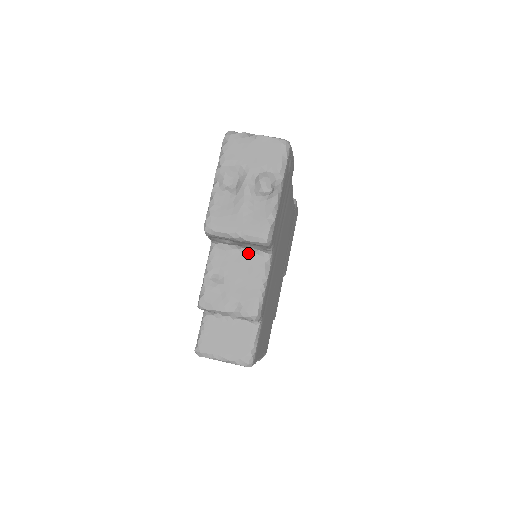
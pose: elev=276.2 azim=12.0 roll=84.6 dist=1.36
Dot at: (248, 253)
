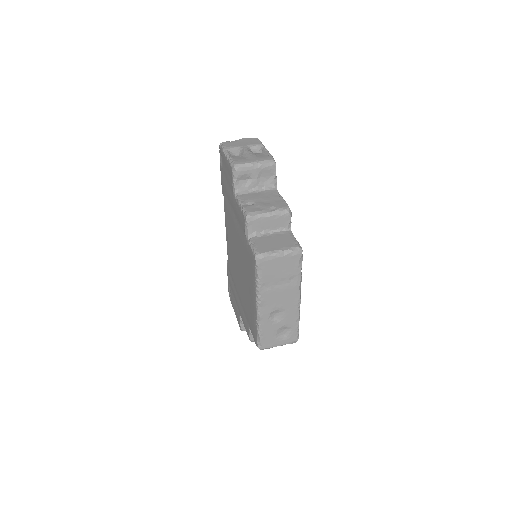
Dot at: (262, 191)
